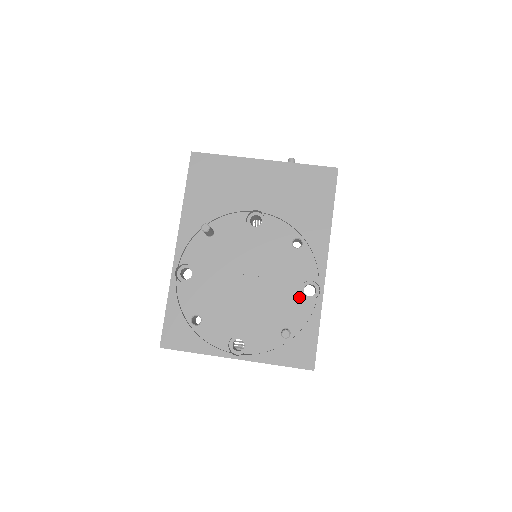
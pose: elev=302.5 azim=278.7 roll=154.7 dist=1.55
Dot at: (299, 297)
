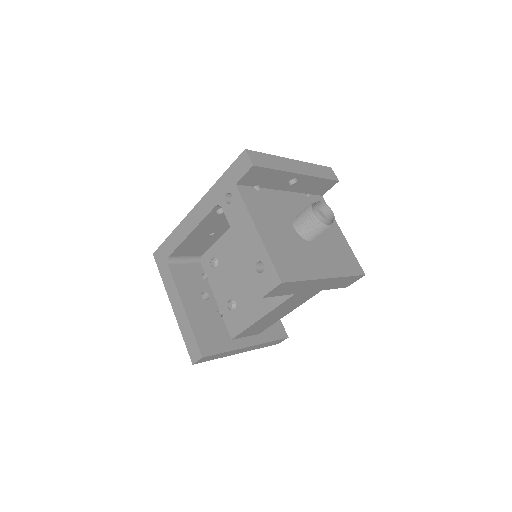
Dot at: occluded
